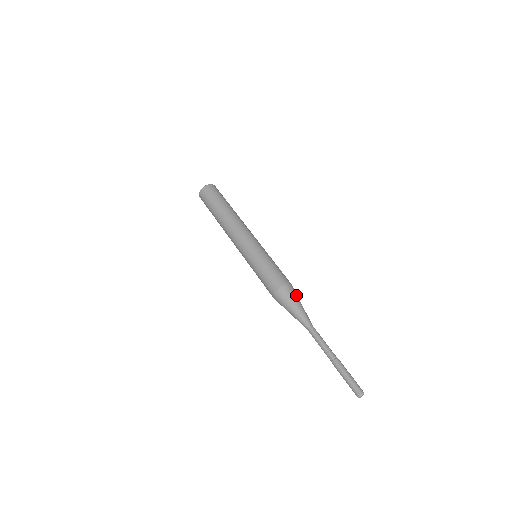
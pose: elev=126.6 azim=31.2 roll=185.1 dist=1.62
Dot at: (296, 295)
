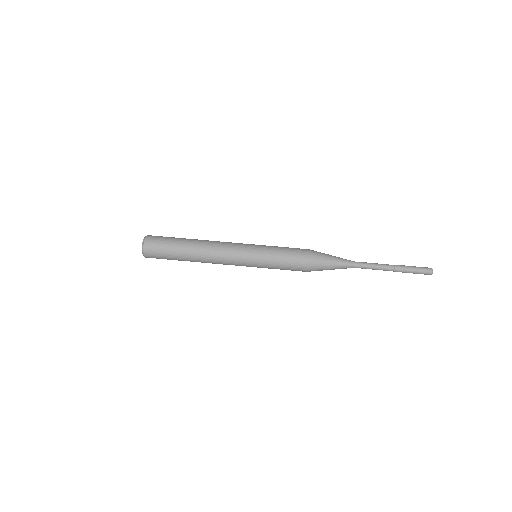
Dot at: (322, 254)
